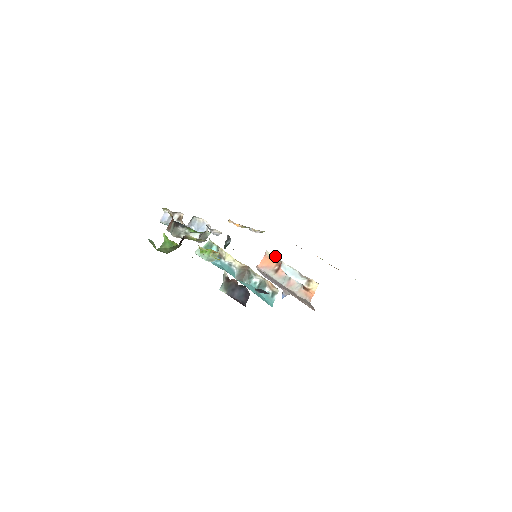
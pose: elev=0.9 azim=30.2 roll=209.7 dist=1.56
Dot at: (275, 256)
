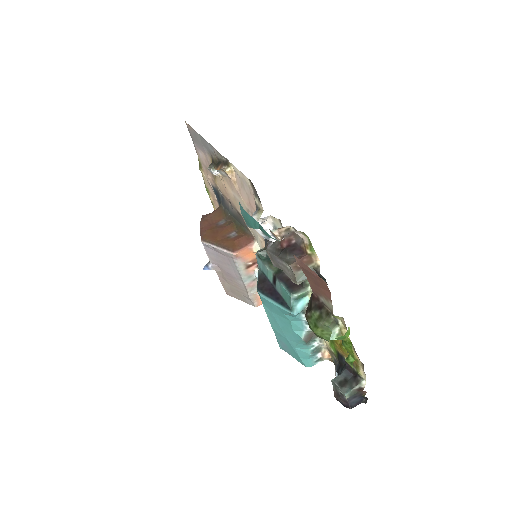
Dot at: occluded
